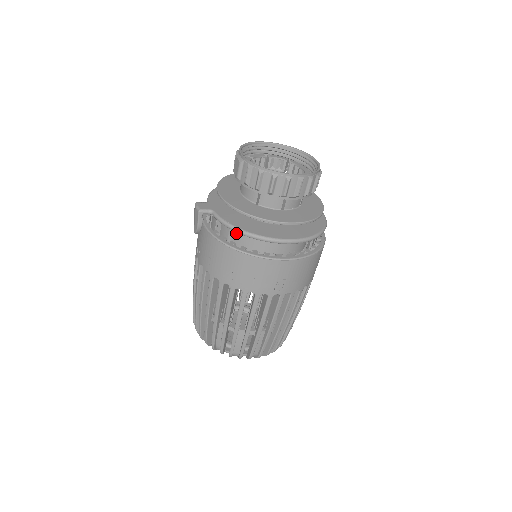
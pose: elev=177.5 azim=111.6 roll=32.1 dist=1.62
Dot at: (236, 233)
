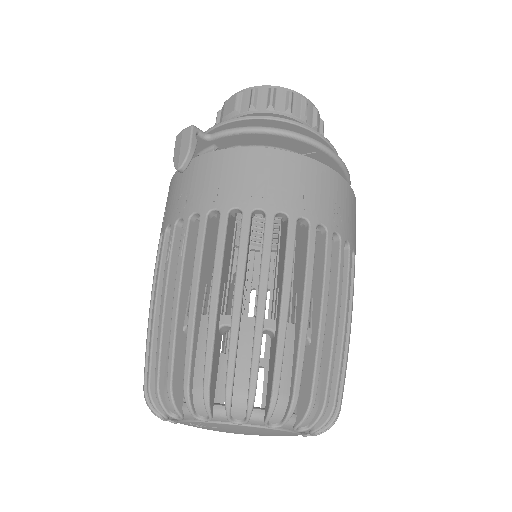
Dot at: occluded
